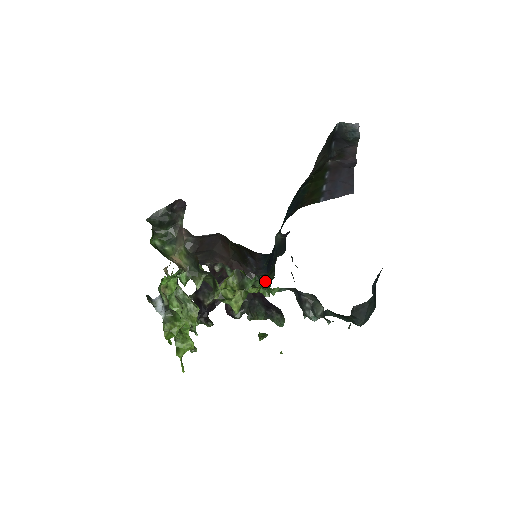
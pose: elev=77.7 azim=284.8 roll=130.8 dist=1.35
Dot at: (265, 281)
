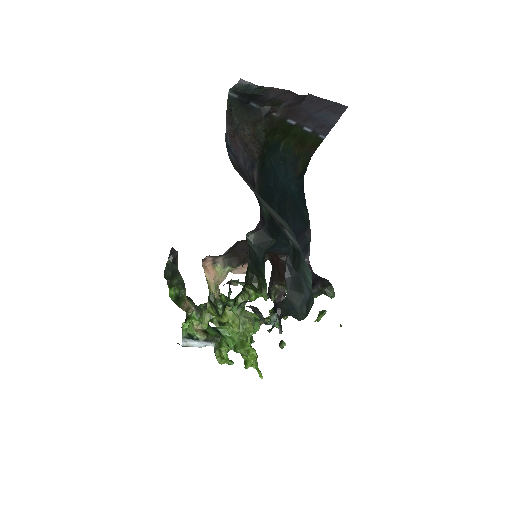
Dot at: (253, 287)
